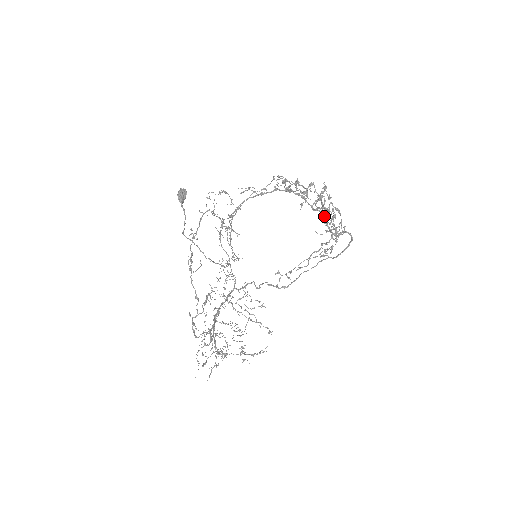
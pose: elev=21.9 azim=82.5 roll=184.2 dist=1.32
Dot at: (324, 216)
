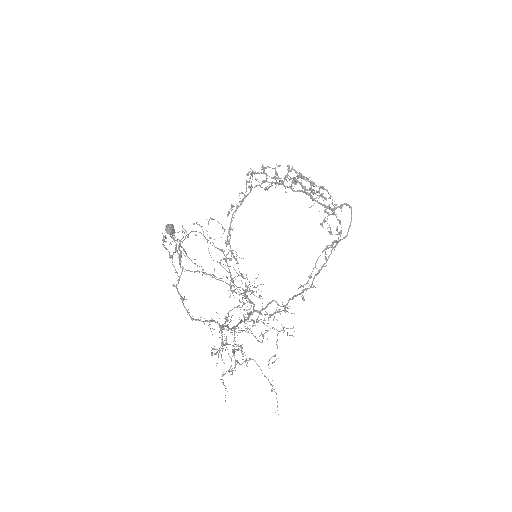
Dot at: (301, 184)
